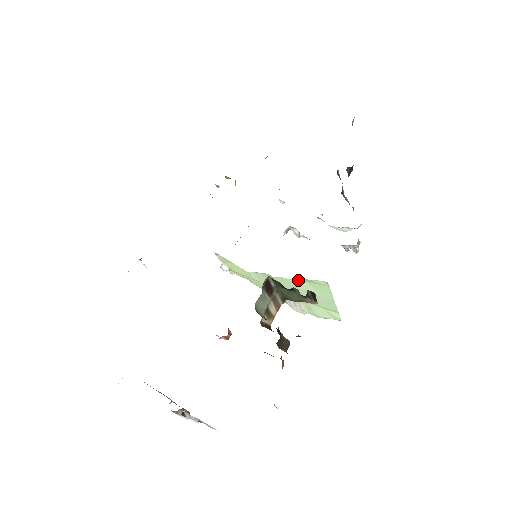
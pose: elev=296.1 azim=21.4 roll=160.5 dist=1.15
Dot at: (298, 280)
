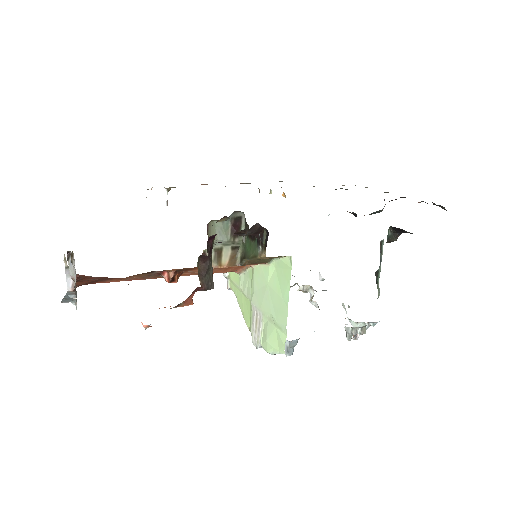
Dot at: (271, 266)
